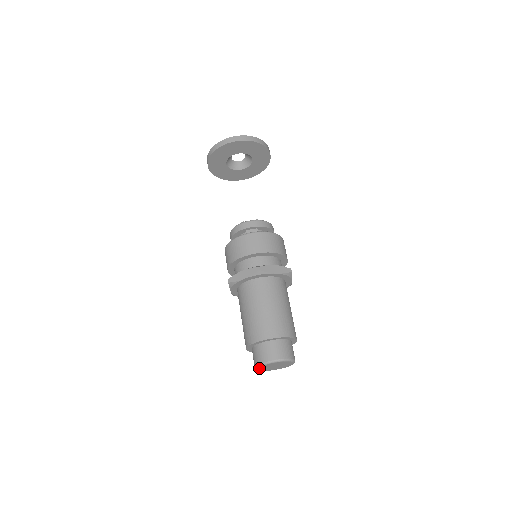
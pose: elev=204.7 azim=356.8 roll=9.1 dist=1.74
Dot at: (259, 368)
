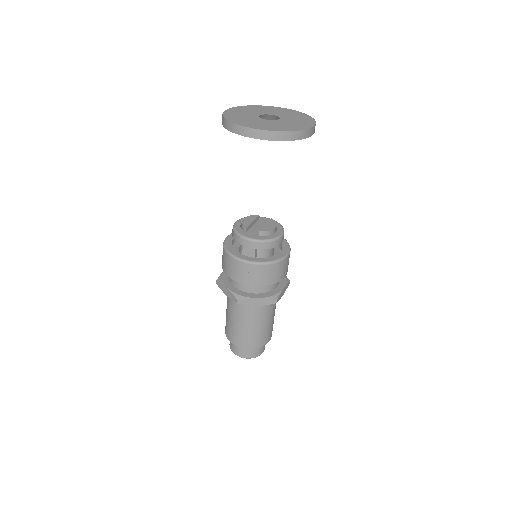
Dot at: occluded
